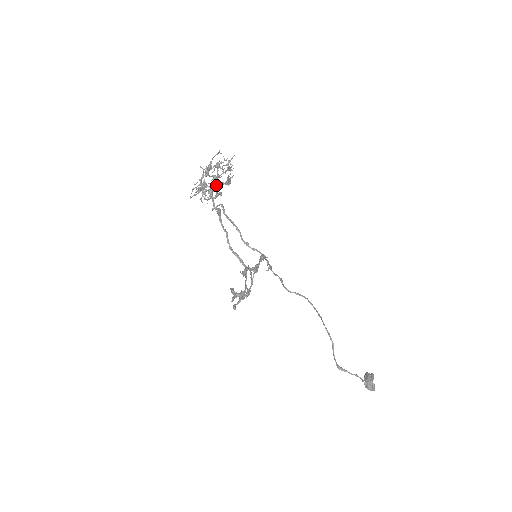
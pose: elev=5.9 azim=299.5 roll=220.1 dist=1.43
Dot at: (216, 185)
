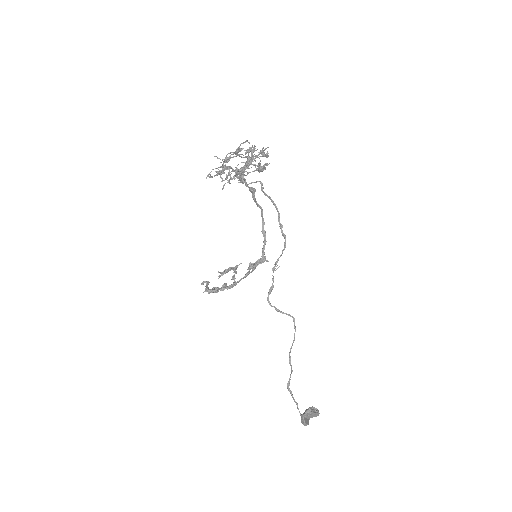
Dot at: (245, 169)
